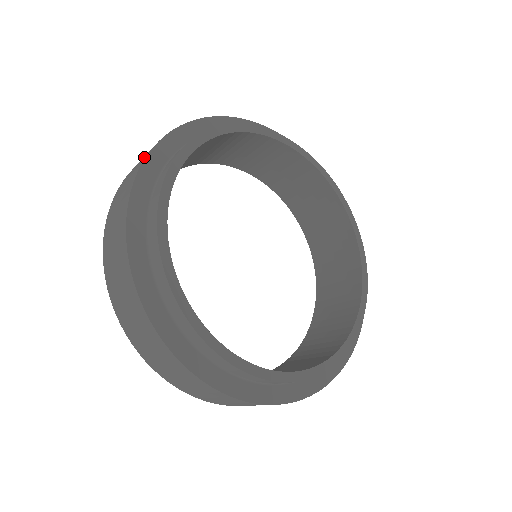
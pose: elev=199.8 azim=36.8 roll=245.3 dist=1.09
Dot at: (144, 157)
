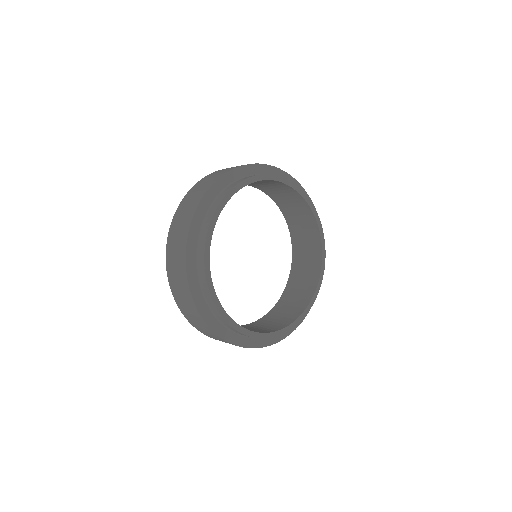
Dot at: occluded
